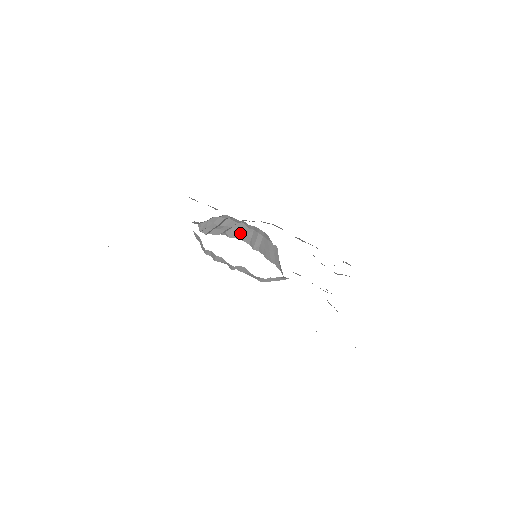
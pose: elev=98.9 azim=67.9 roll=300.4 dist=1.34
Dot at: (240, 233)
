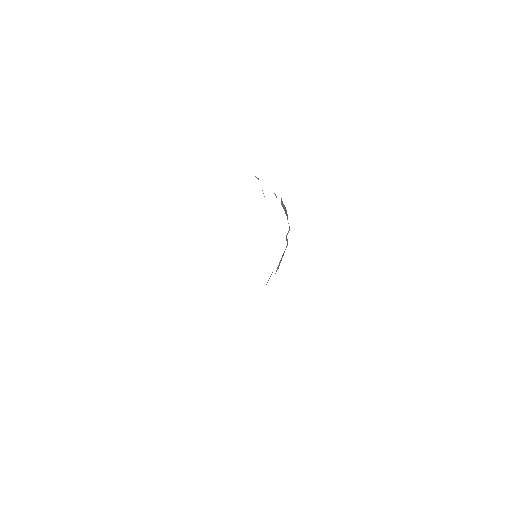
Dot at: (286, 214)
